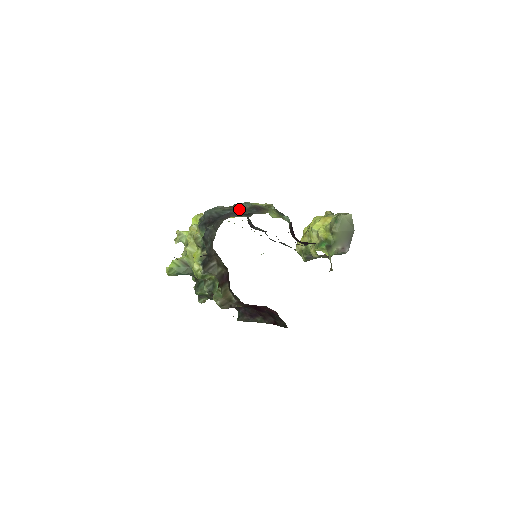
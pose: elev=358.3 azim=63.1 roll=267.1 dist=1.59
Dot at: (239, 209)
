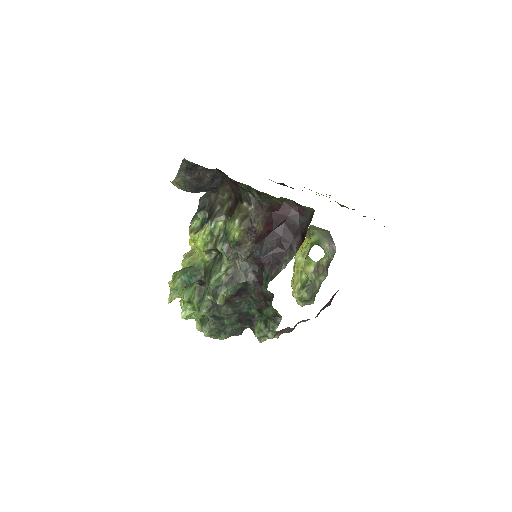
Dot at: occluded
